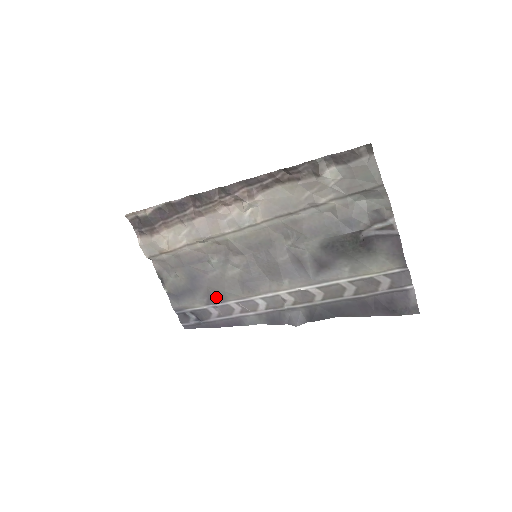
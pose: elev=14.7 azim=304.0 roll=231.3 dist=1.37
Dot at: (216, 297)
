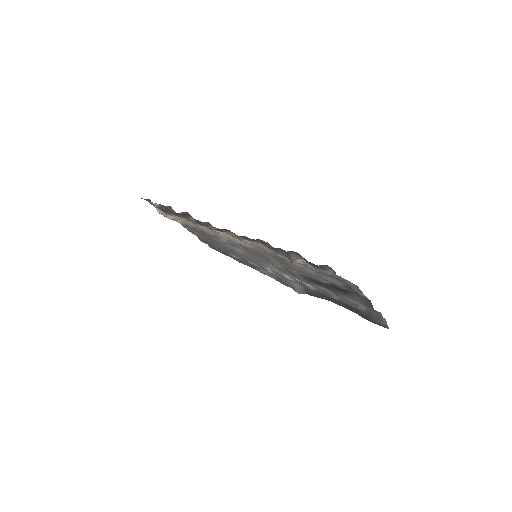
Dot at: (233, 254)
